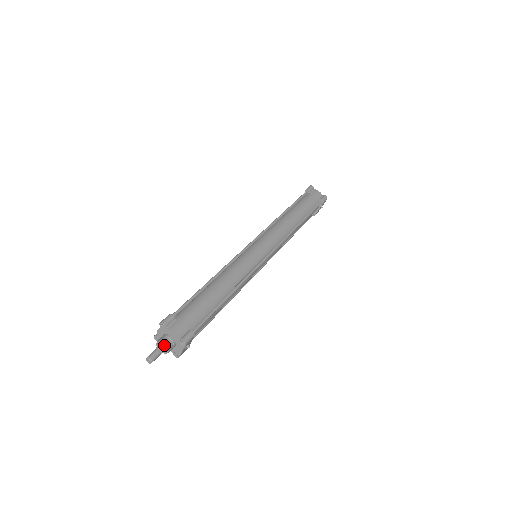
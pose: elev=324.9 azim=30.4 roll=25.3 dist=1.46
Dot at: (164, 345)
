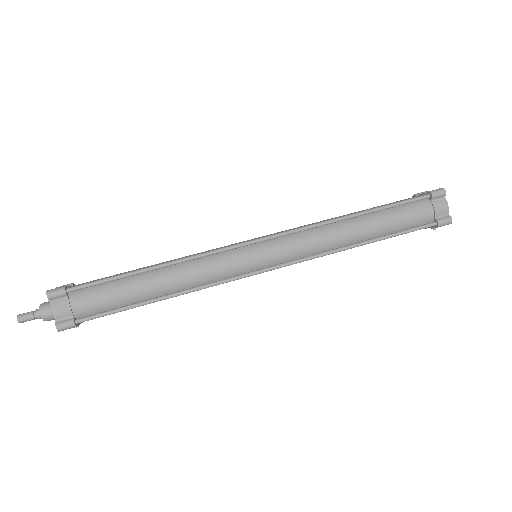
Dot at: (40, 315)
